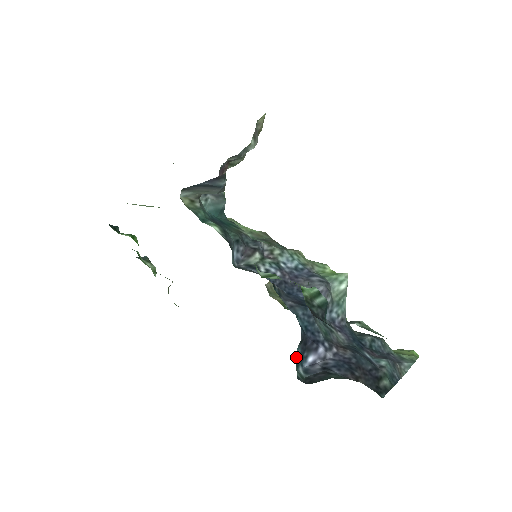
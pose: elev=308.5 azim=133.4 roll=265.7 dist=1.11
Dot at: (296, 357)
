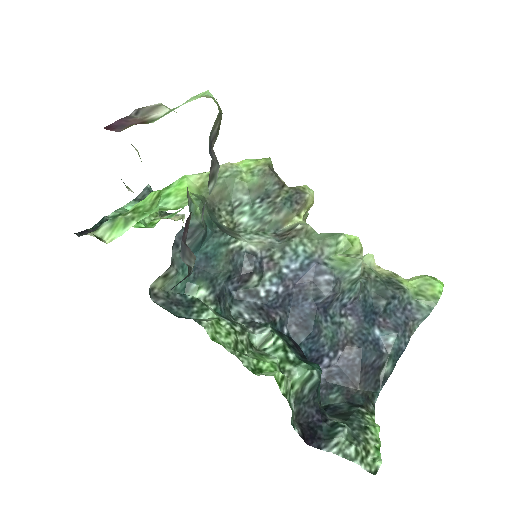
Dot at: occluded
